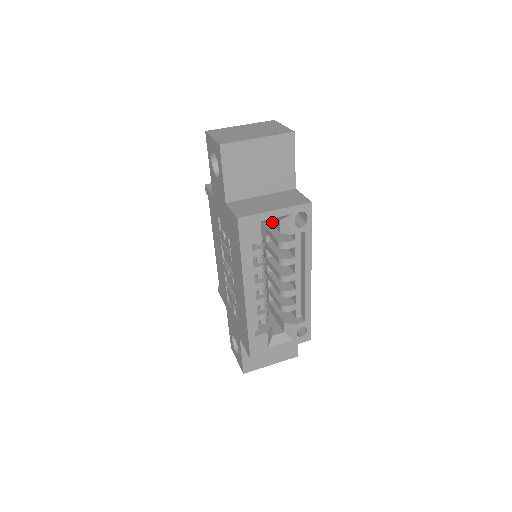
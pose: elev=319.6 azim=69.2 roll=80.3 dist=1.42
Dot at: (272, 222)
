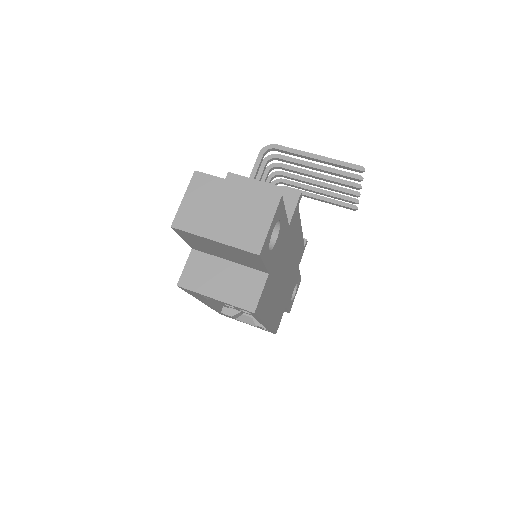
Dot at: occluded
